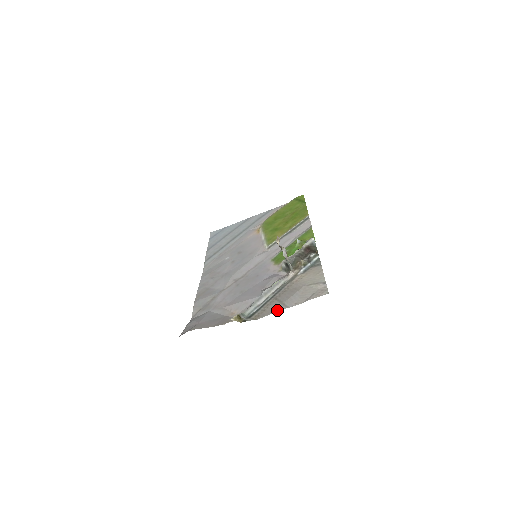
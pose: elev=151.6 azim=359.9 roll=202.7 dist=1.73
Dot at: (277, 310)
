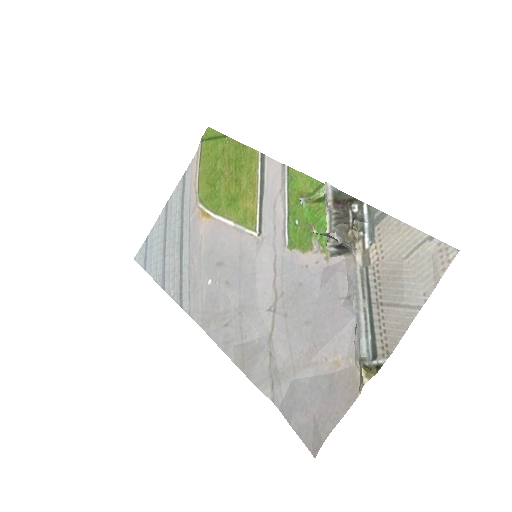
Dot at: (408, 321)
